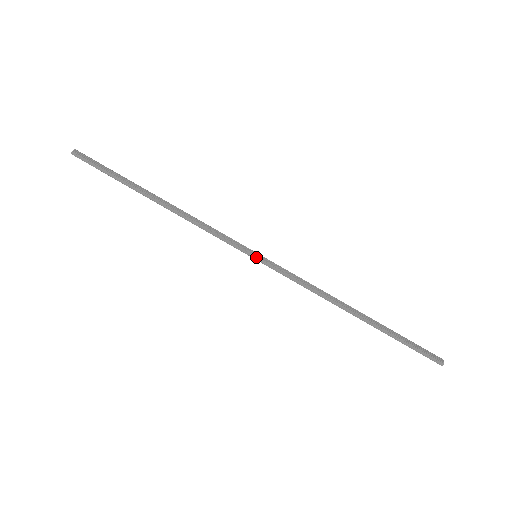
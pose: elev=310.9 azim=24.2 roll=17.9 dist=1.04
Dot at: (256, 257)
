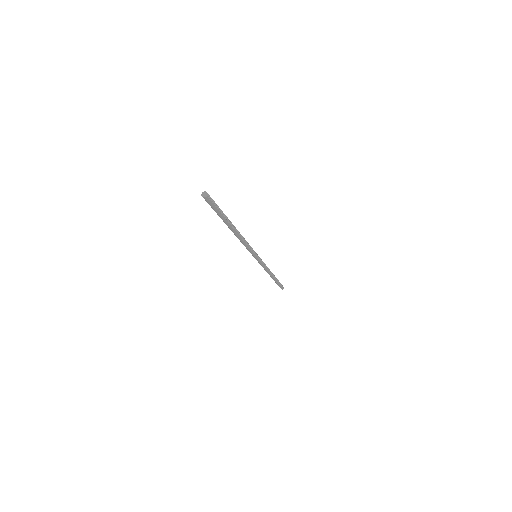
Dot at: (257, 258)
